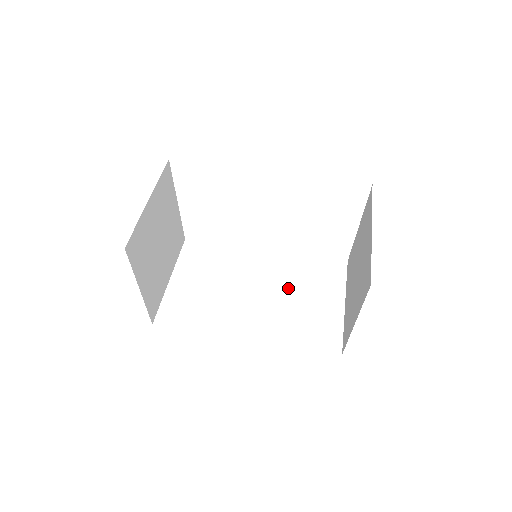
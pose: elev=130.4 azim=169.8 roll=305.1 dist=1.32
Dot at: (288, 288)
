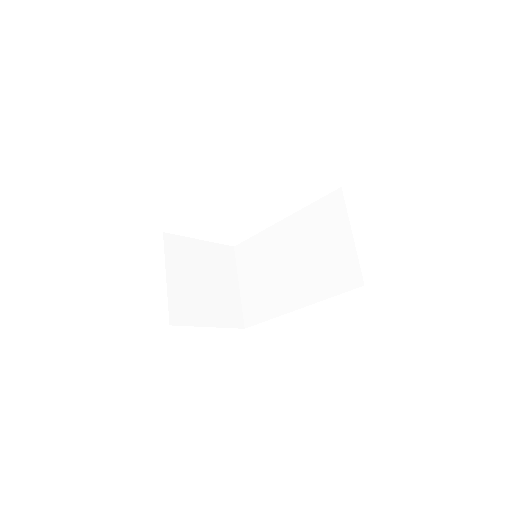
Dot at: (308, 246)
